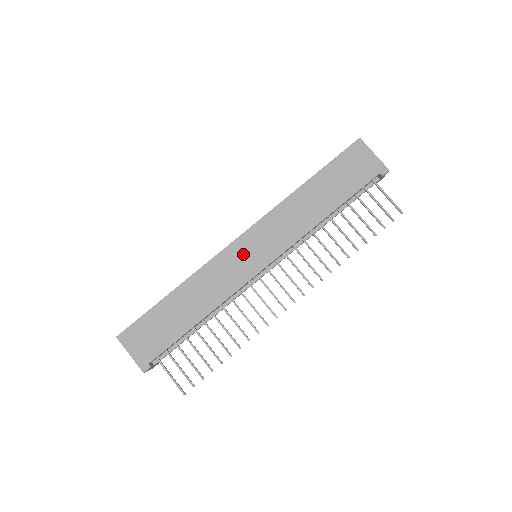
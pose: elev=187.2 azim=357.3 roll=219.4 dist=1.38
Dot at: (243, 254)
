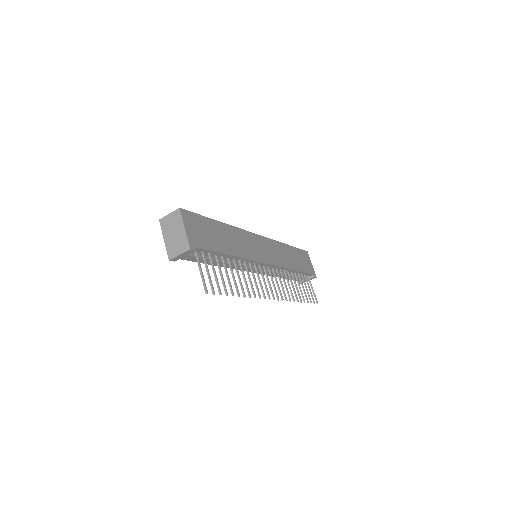
Dot at: (259, 245)
